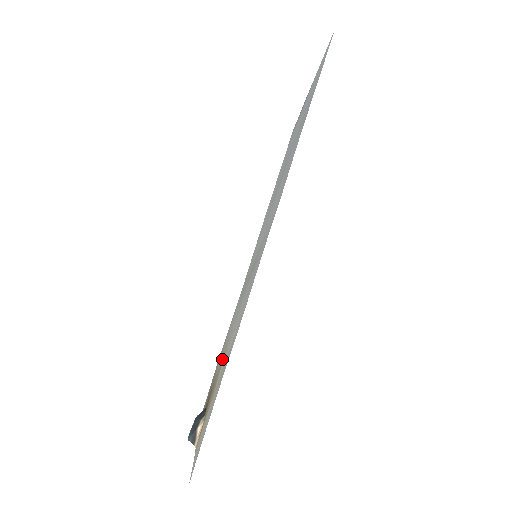
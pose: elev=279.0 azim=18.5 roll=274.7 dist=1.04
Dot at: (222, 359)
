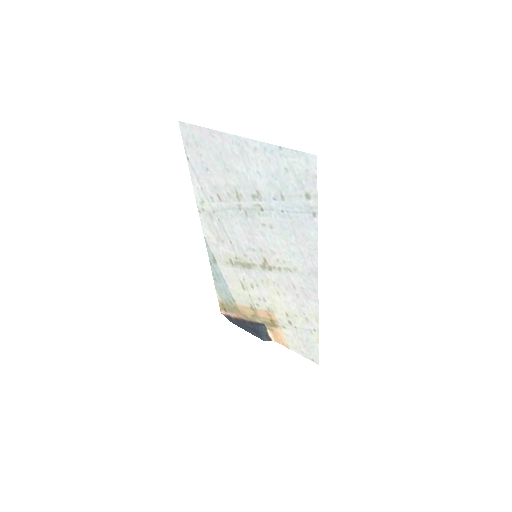
Dot at: (261, 306)
